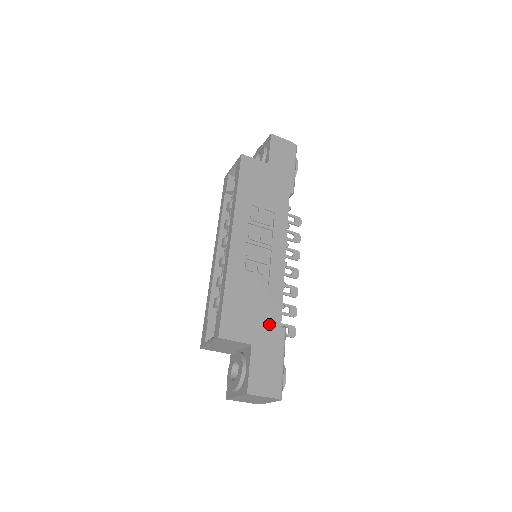
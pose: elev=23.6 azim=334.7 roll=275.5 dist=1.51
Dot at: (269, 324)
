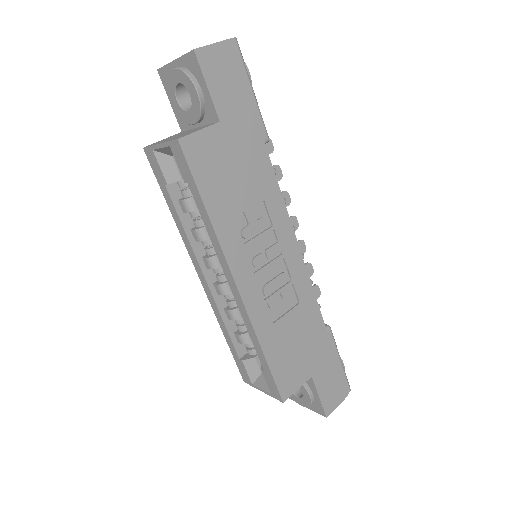
Dot at: (317, 342)
